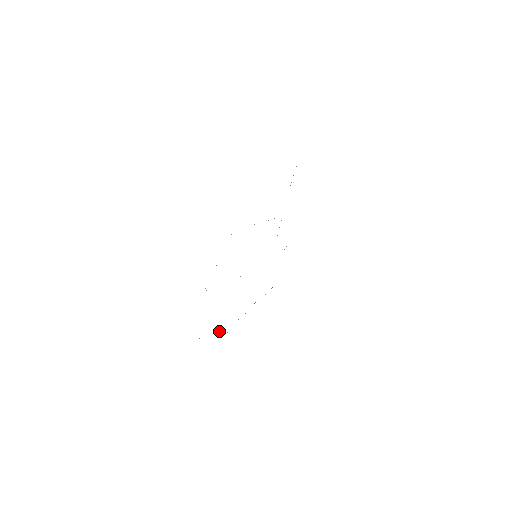
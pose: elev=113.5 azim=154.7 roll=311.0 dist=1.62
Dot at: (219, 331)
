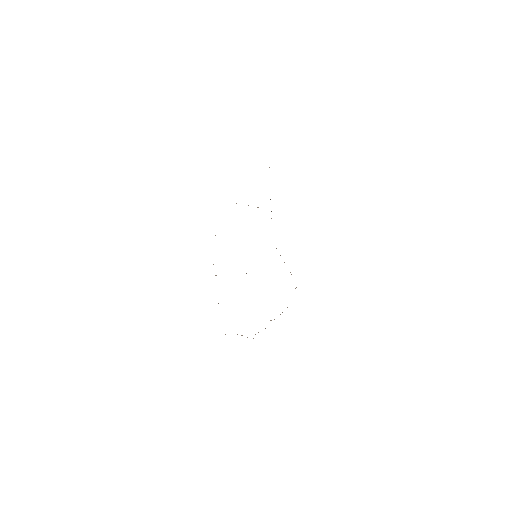
Dot at: occluded
